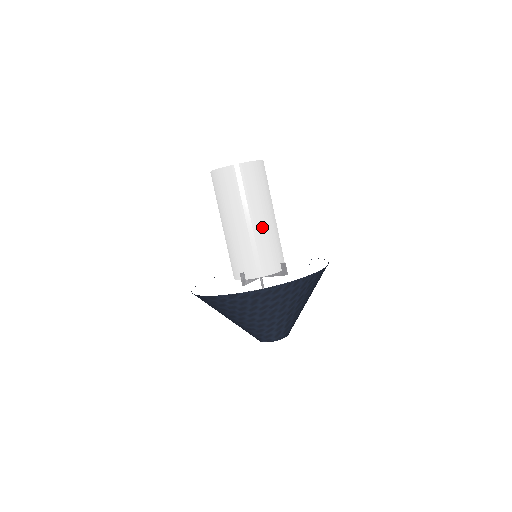
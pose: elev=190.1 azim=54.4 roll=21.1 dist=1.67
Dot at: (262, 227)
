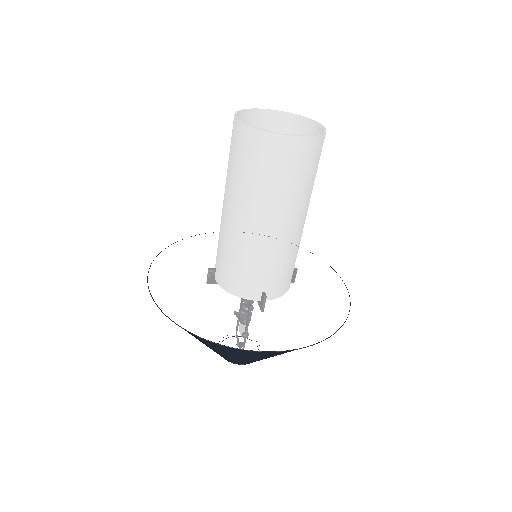
Dot at: occluded
